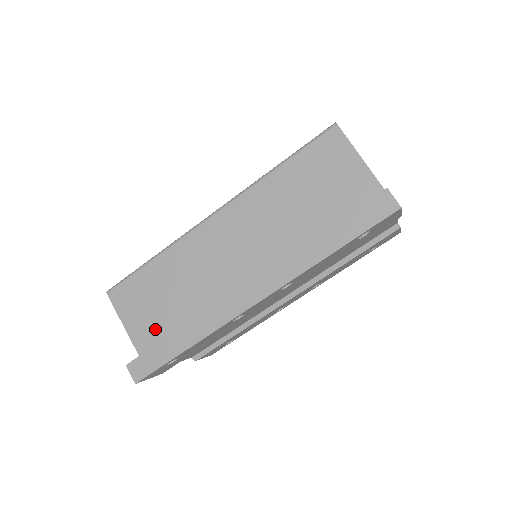
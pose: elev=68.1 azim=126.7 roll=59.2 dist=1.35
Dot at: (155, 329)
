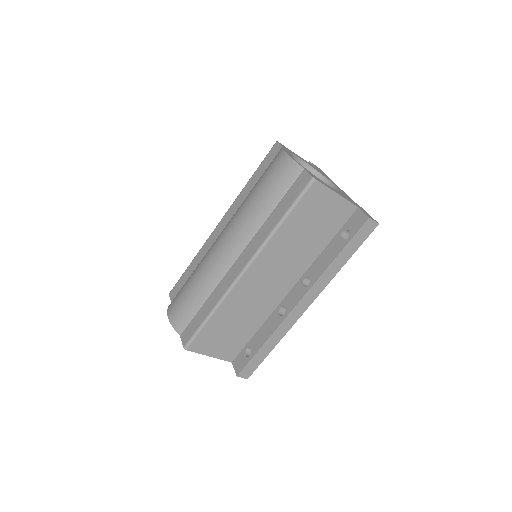
Dot at: (233, 345)
